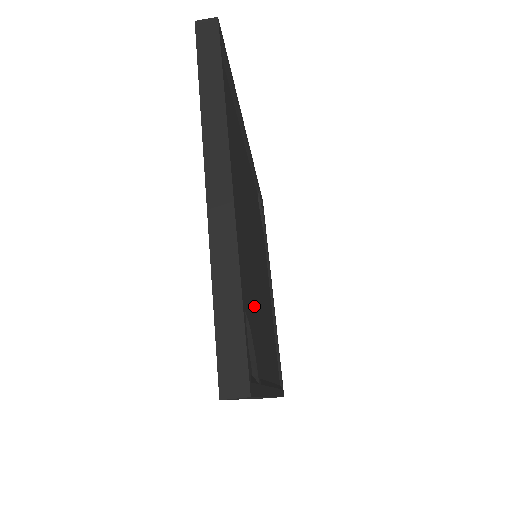
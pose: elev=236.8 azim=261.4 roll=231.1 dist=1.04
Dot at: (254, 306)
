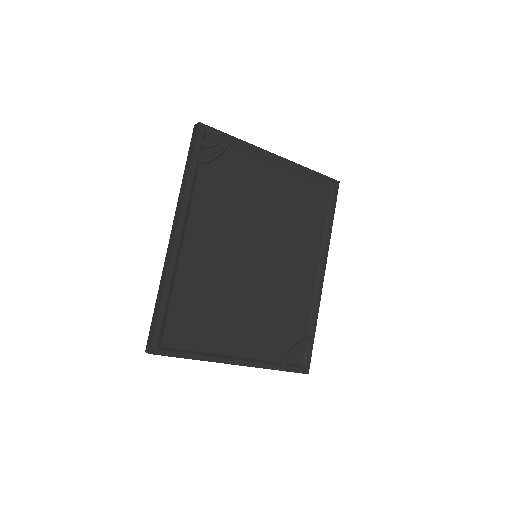
Dot at: (282, 308)
